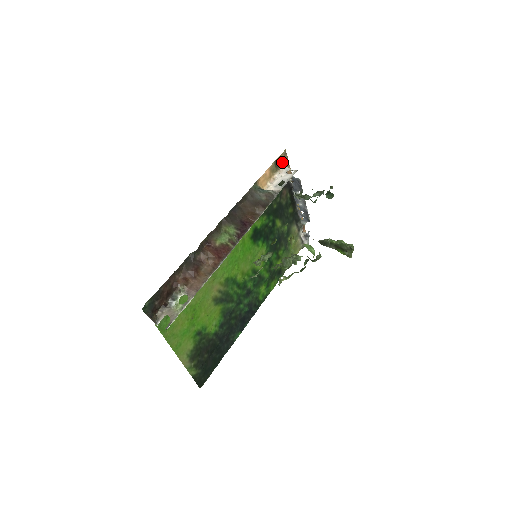
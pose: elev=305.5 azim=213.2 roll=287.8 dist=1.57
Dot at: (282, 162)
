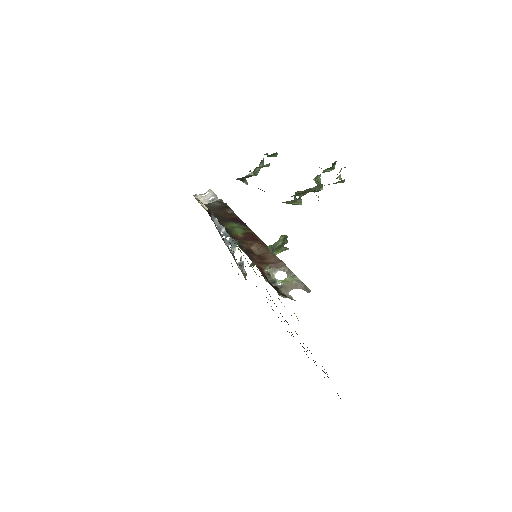
Dot at: occluded
